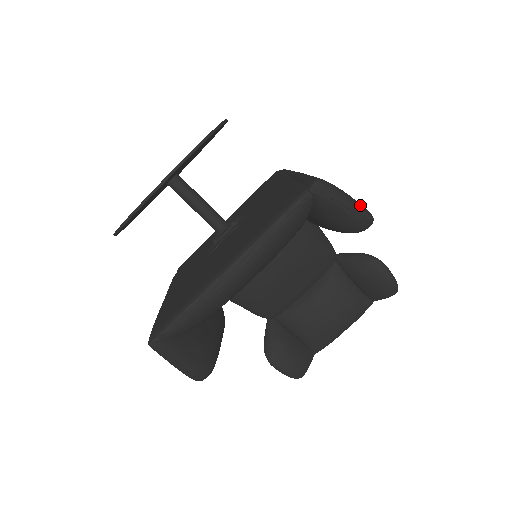
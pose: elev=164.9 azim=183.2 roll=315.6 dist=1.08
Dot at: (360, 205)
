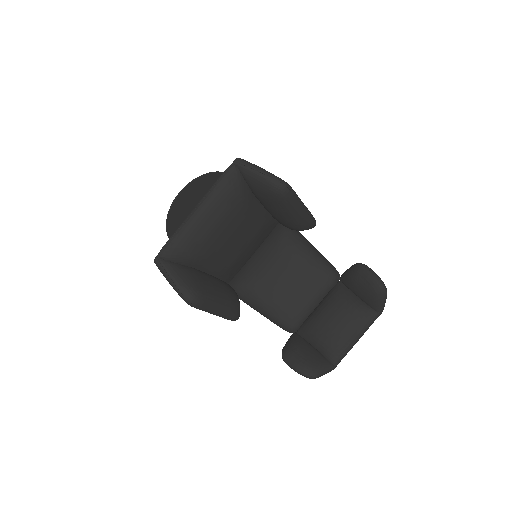
Dot at: (273, 174)
